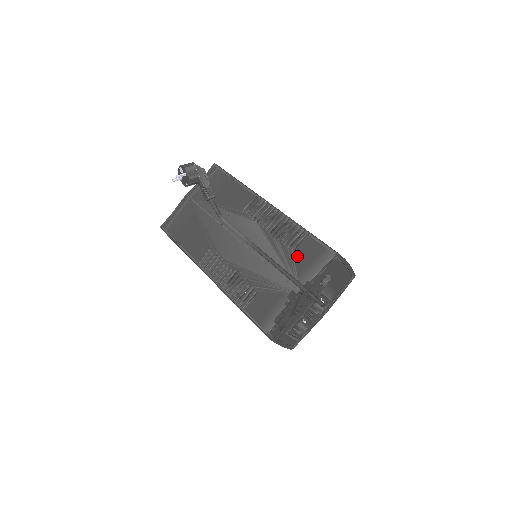
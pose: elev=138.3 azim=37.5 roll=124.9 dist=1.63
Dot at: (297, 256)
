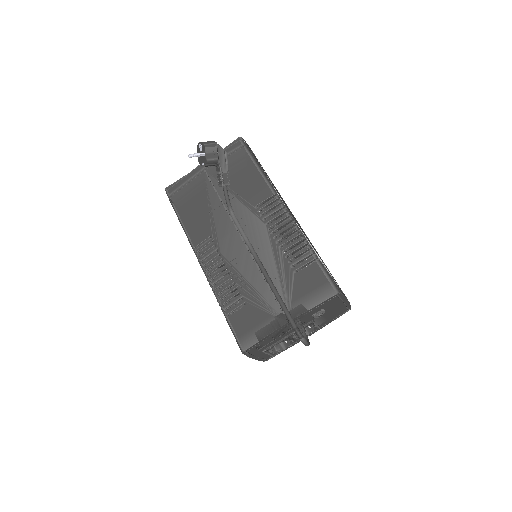
Dot at: (297, 280)
